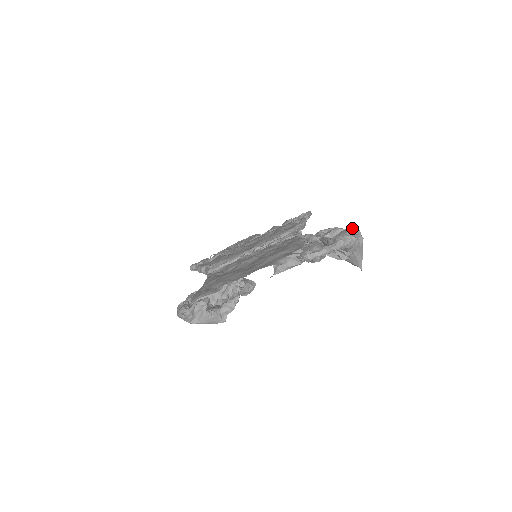
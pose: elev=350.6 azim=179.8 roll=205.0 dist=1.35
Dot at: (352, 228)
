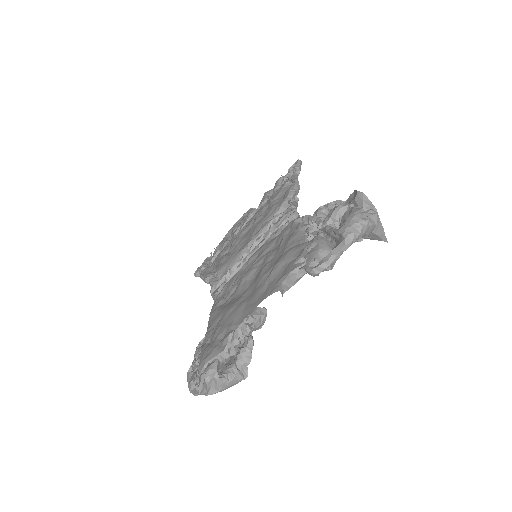
Dot at: (357, 198)
